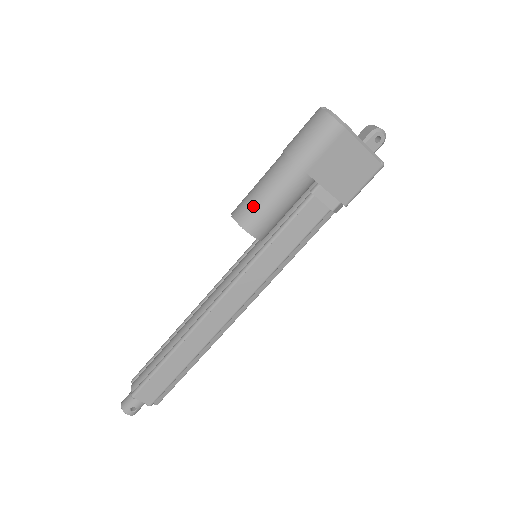
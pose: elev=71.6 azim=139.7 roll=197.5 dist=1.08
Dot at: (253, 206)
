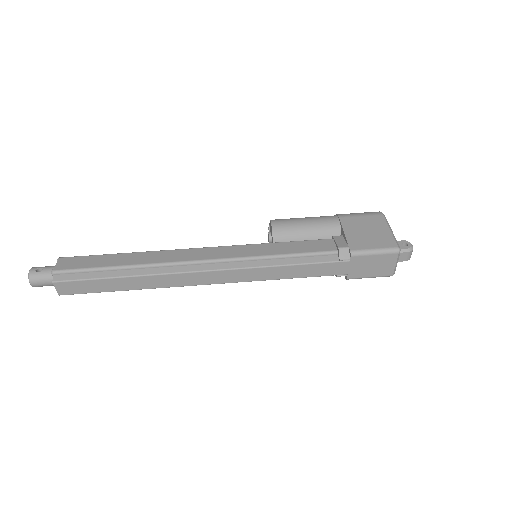
Dot at: occluded
